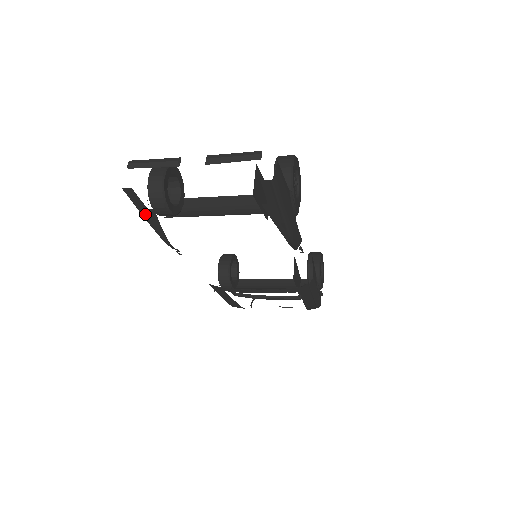
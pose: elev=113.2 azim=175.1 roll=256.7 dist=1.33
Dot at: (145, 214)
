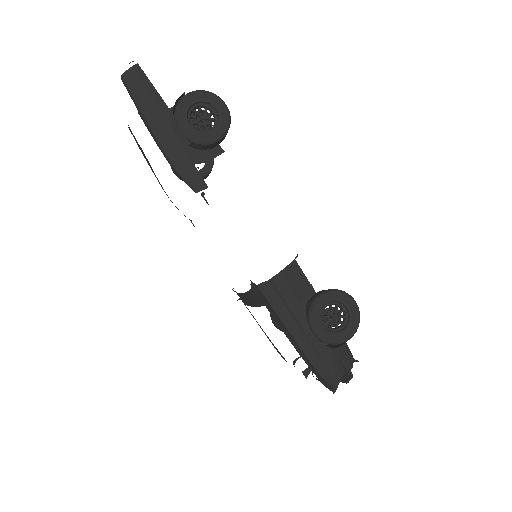
Dot at: (145, 156)
